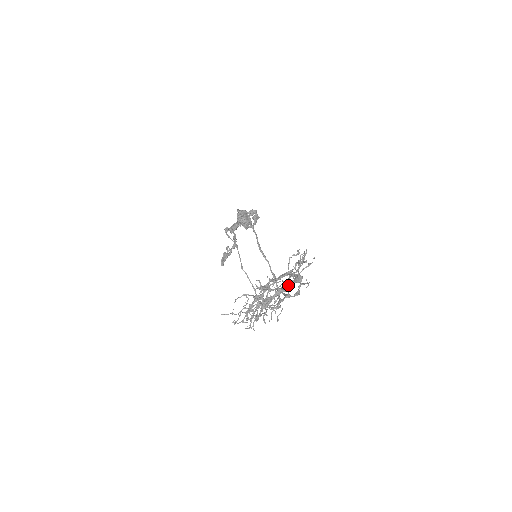
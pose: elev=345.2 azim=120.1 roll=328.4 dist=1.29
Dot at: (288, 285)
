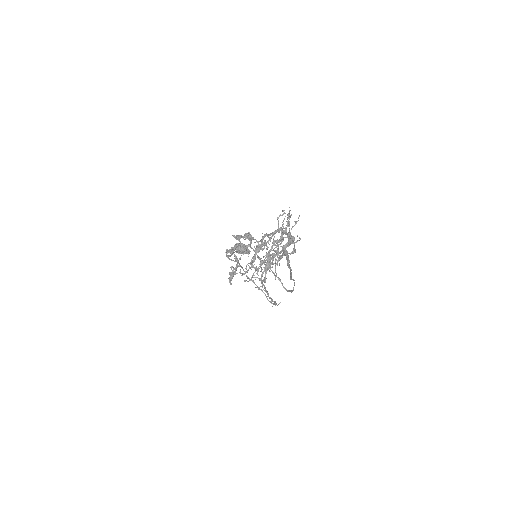
Dot at: (284, 248)
